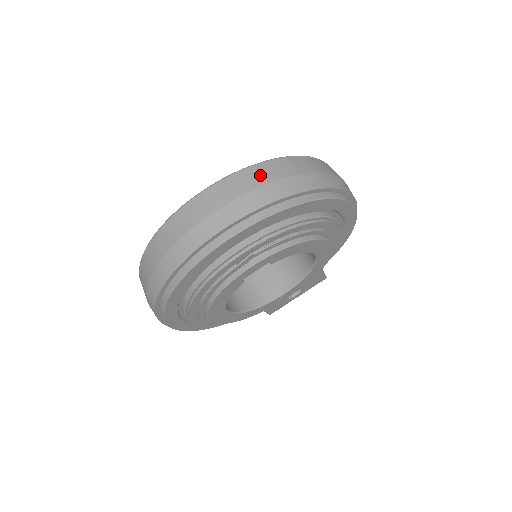
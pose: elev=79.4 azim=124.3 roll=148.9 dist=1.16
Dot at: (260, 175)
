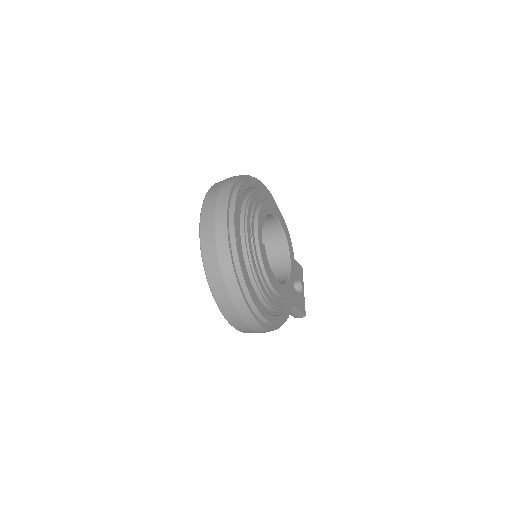
Dot at: (213, 193)
